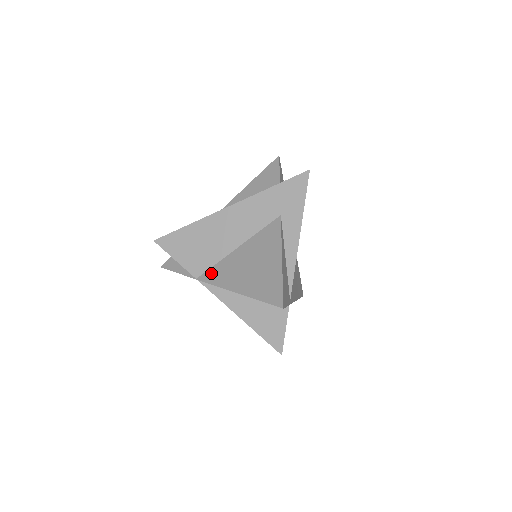
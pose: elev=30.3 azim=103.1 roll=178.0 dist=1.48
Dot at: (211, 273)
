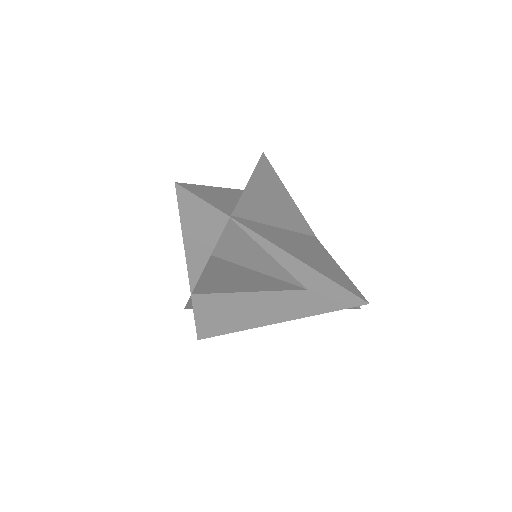
Dot at: occluded
